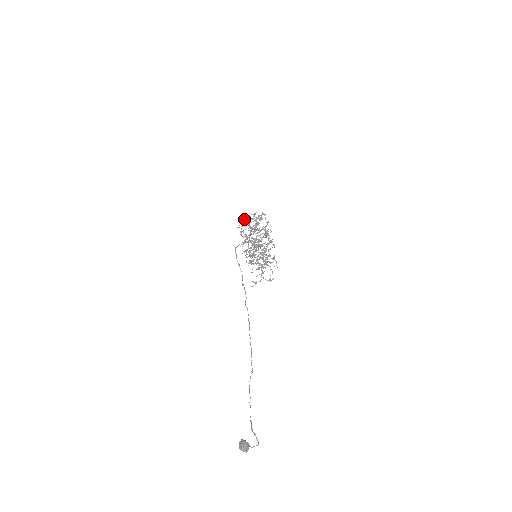
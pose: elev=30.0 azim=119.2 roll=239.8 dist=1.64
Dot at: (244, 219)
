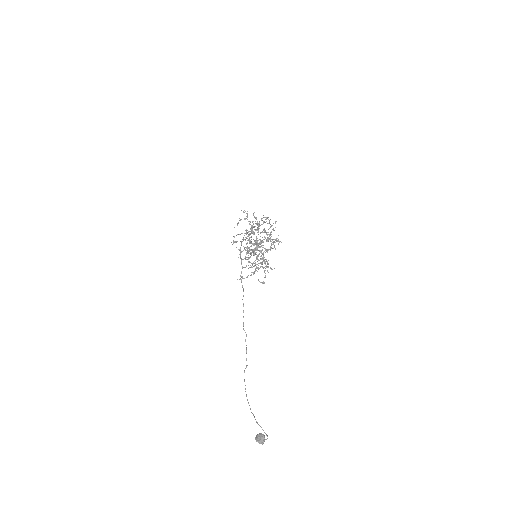
Dot at: occluded
